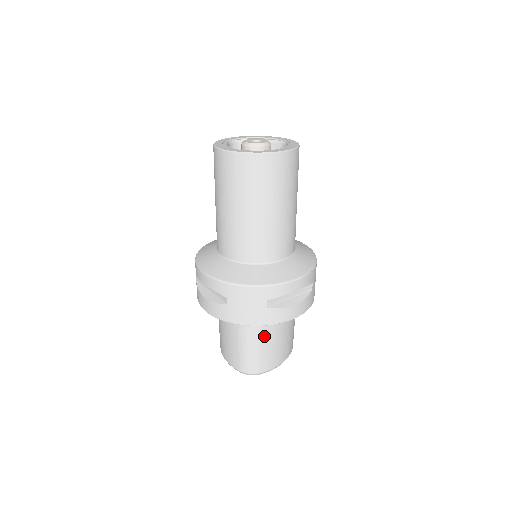
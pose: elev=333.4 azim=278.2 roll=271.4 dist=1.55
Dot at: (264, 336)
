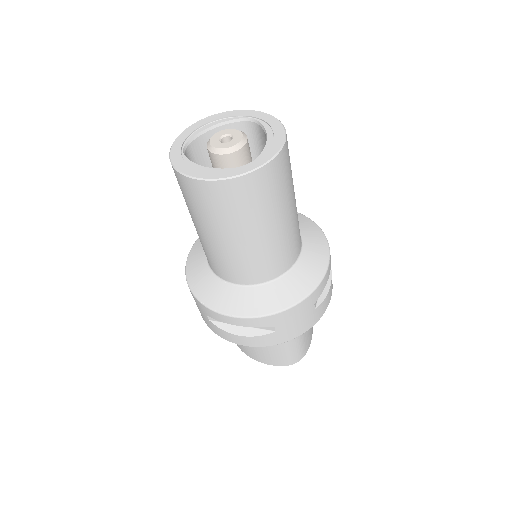
Dot at: occluded
